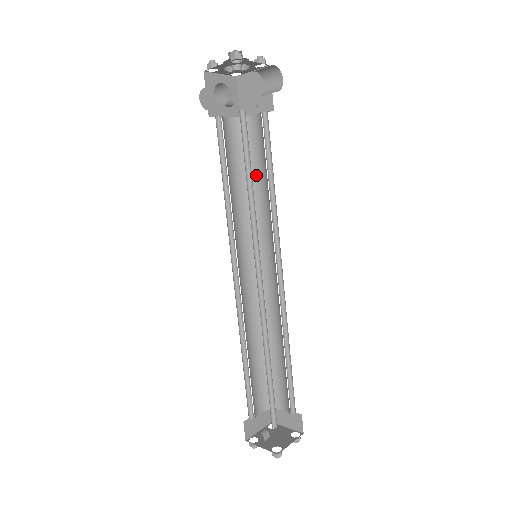
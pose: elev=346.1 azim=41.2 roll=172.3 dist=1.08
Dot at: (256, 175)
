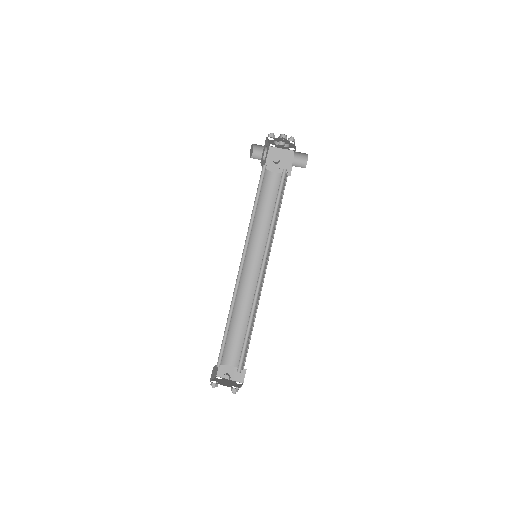
Dot at: (266, 207)
